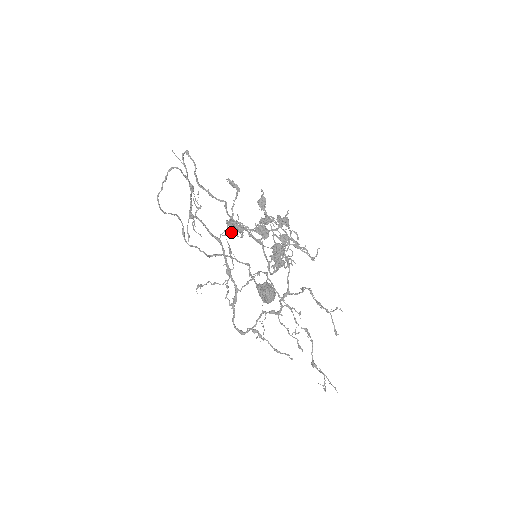
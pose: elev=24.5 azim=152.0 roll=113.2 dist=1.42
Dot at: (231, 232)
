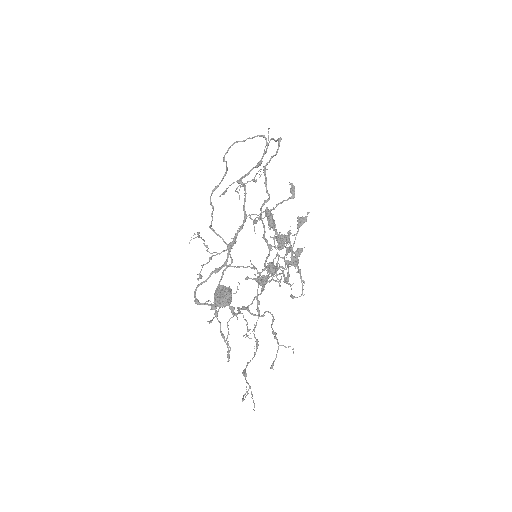
Dot at: (256, 221)
